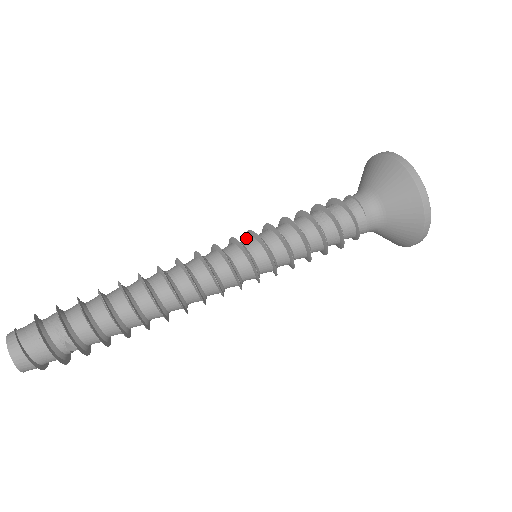
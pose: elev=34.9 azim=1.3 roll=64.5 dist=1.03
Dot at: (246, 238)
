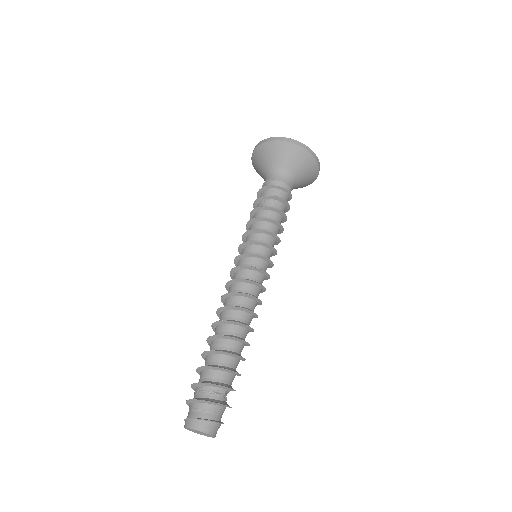
Dot at: occluded
